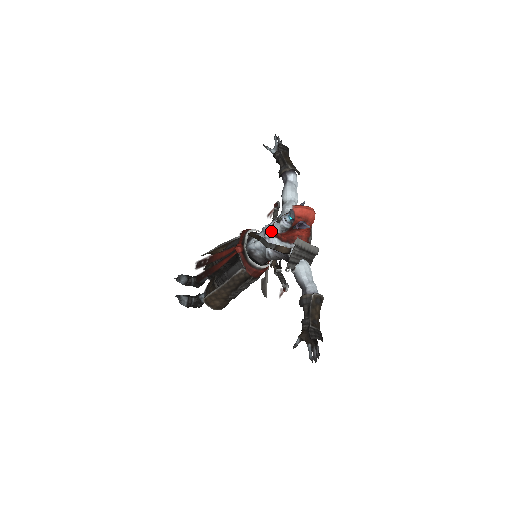
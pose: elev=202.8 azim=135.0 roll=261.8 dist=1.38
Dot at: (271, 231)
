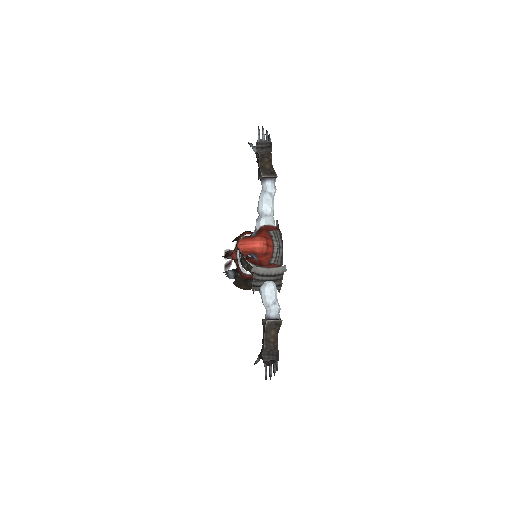
Dot at: occluded
